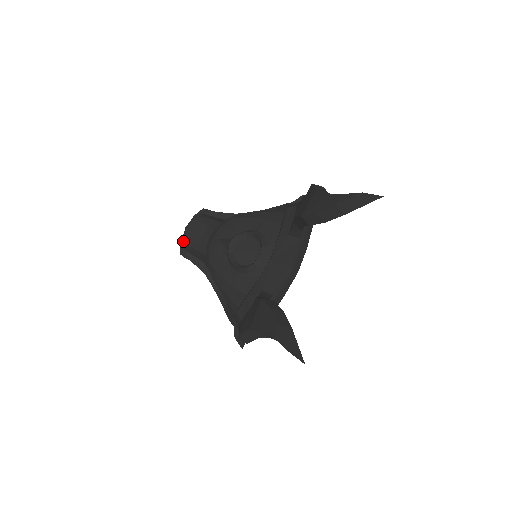
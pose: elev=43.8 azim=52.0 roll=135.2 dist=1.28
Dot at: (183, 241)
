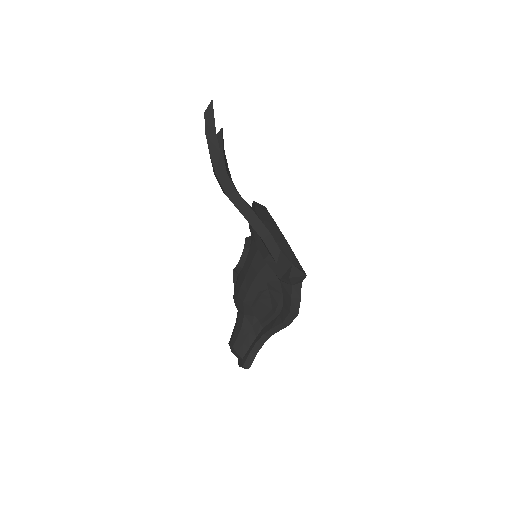
Dot at: (233, 351)
